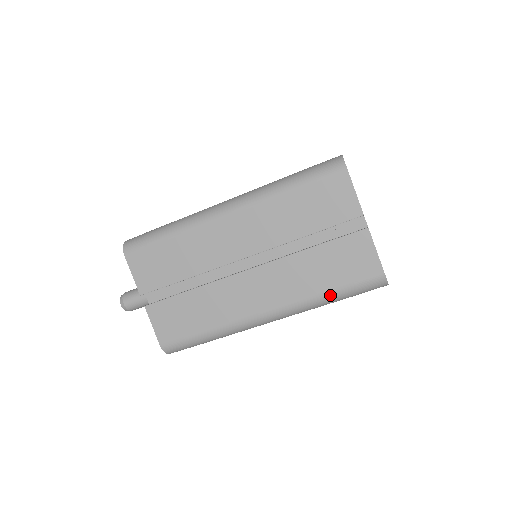
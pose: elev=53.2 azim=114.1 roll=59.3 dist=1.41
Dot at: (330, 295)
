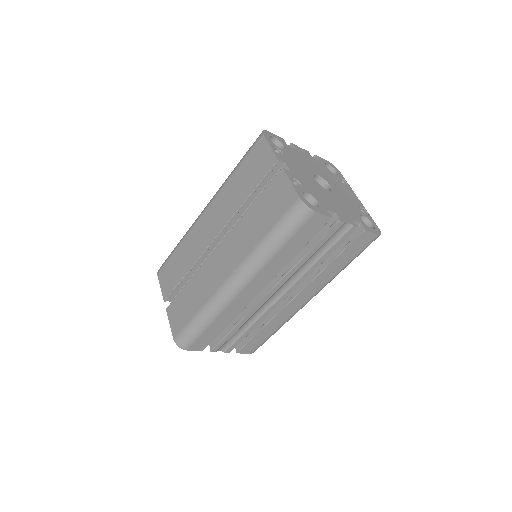
Dot at: (267, 239)
